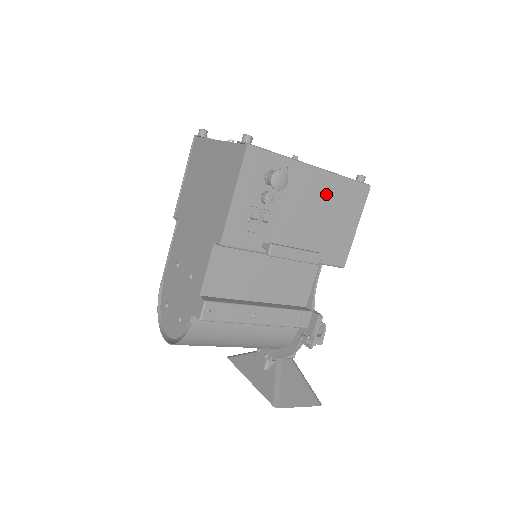
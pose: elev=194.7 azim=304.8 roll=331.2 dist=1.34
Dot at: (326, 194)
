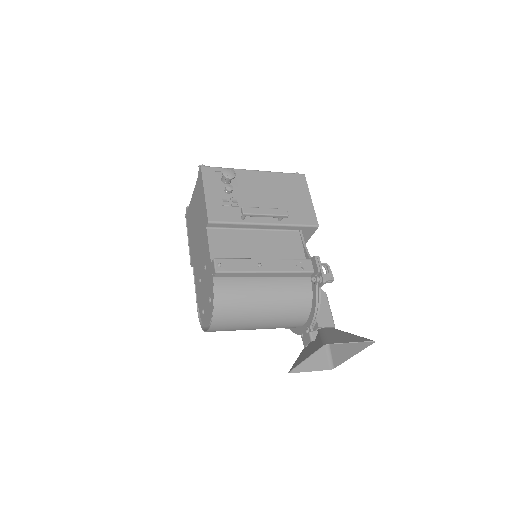
Dot at: (272, 183)
